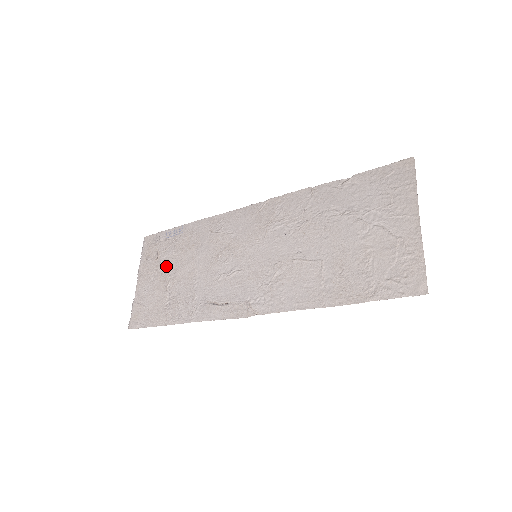
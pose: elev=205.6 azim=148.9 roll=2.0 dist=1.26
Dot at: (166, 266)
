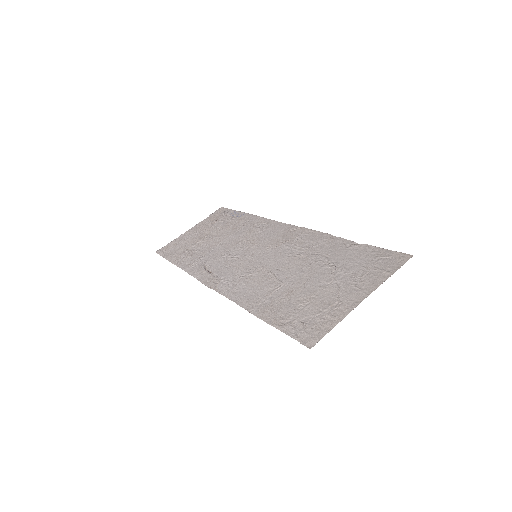
Dot at: (211, 230)
